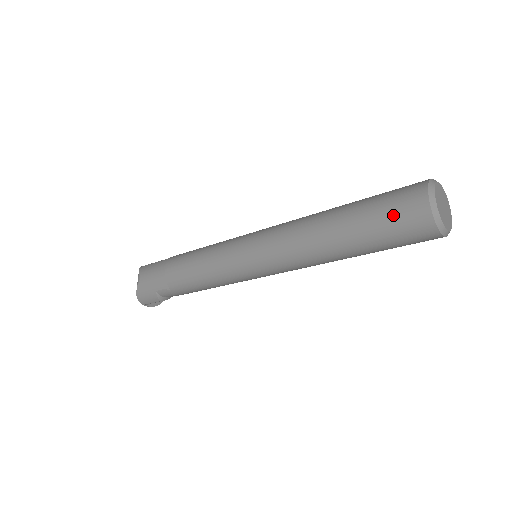
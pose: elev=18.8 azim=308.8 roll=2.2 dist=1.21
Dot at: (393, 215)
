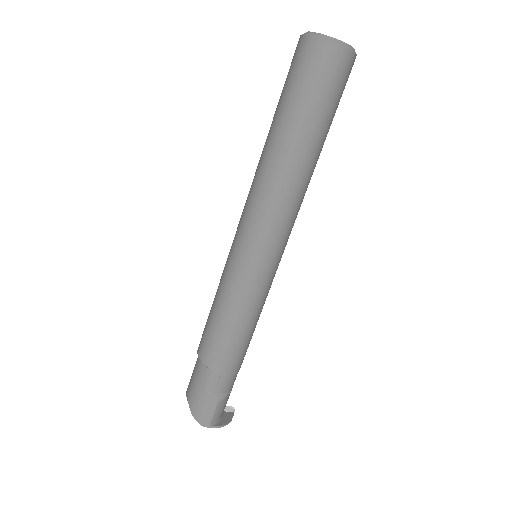
Dot at: (295, 74)
